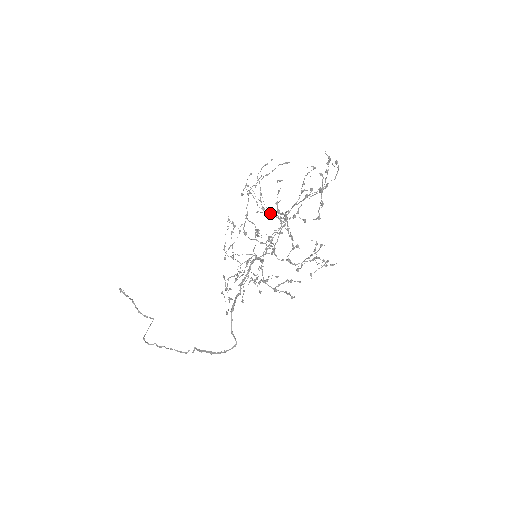
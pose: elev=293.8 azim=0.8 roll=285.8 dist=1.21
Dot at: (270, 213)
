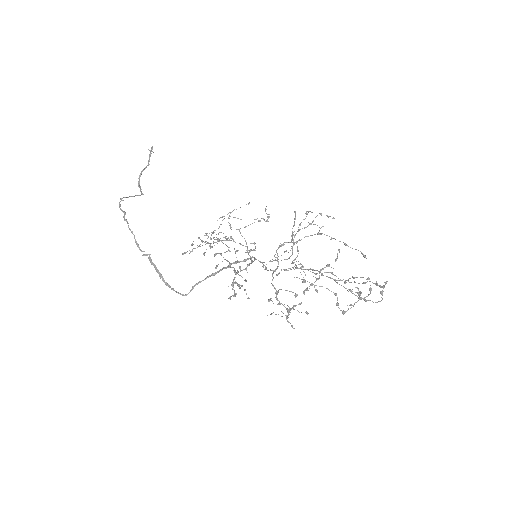
Dot at: (294, 244)
